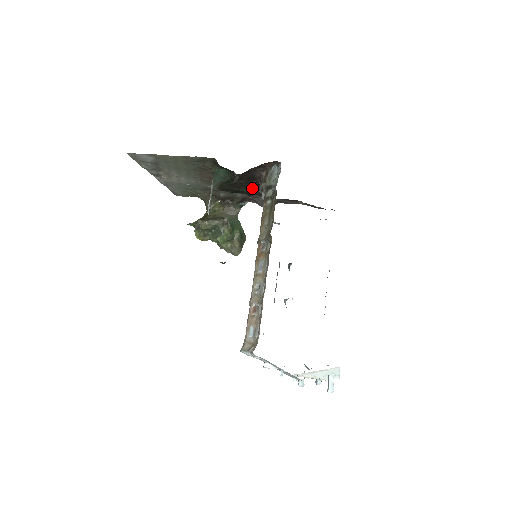
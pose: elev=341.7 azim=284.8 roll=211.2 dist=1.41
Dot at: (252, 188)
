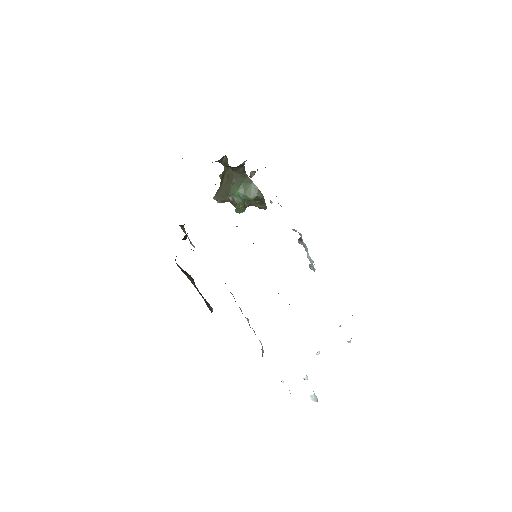
Dot at: occluded
